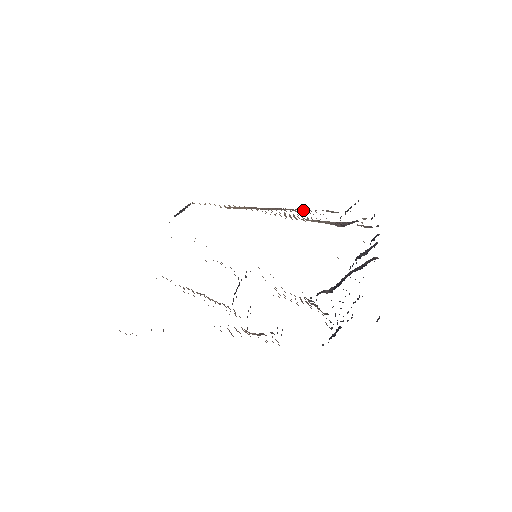
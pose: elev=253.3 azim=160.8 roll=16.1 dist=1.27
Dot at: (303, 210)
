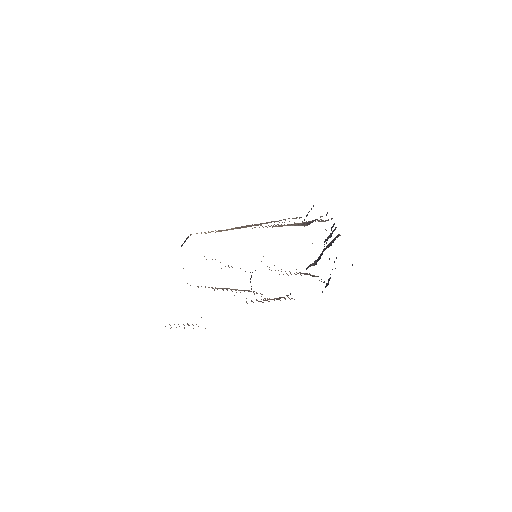
Dot at: occluded
